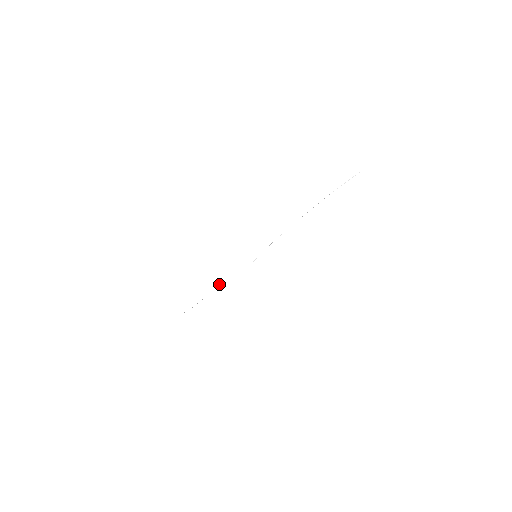
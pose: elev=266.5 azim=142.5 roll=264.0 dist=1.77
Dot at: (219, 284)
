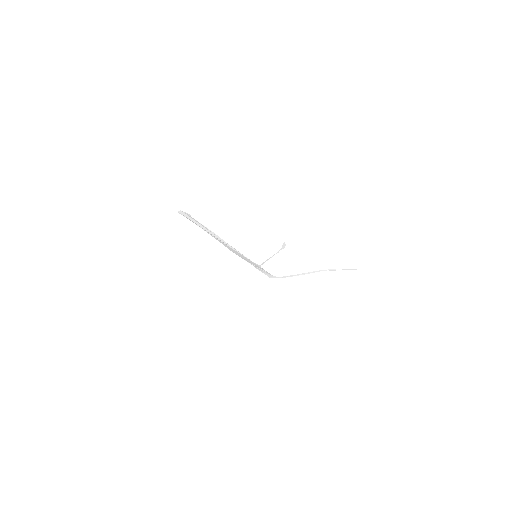
Dot at: (220, 240)
